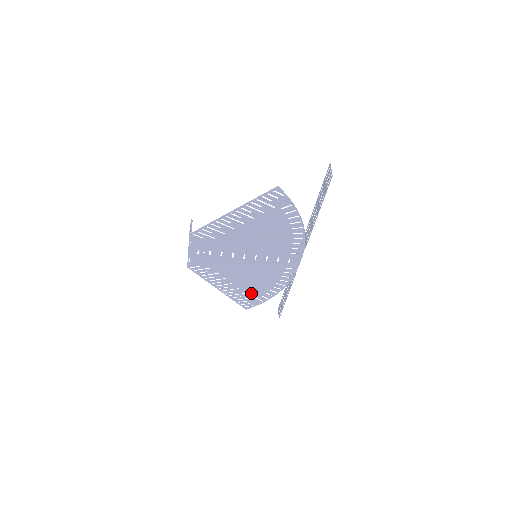
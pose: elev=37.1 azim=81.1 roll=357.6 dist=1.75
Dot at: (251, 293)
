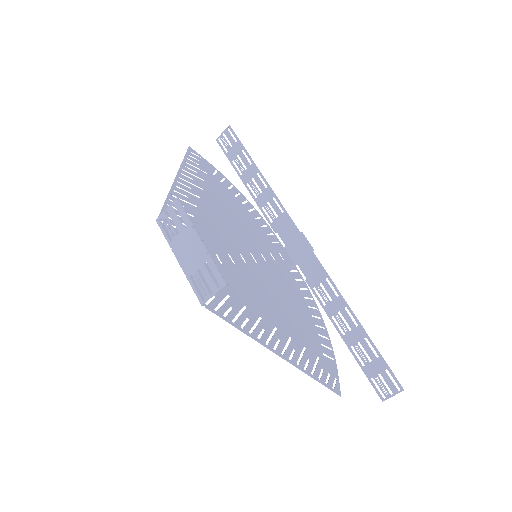
Dot at: (212, 183)
